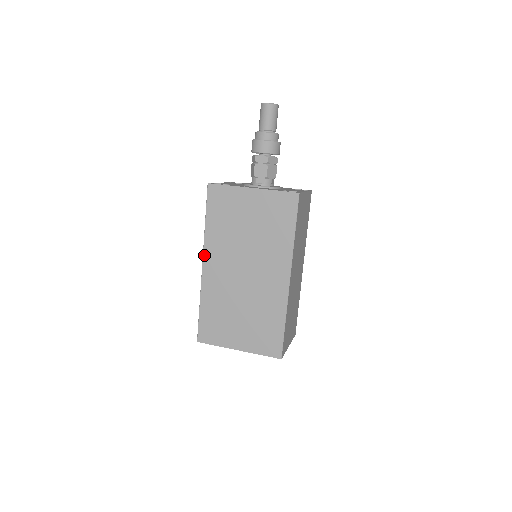
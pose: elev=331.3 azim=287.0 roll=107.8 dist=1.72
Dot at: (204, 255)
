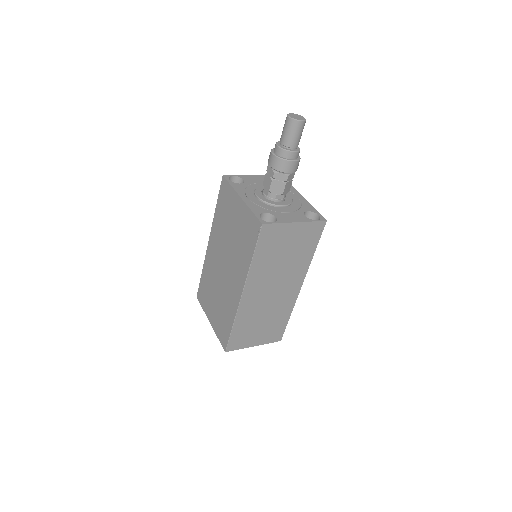
Dot at: (210, 234)
